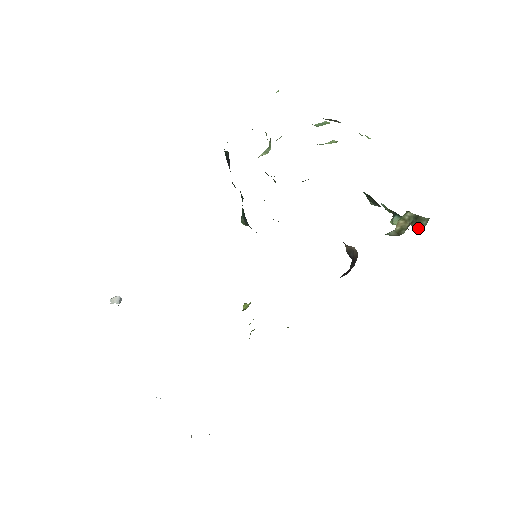
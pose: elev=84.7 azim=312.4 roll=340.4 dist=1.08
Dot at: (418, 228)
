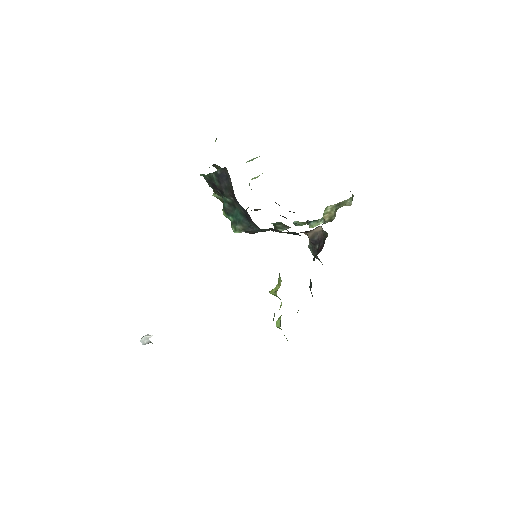
Dot at: occluded
